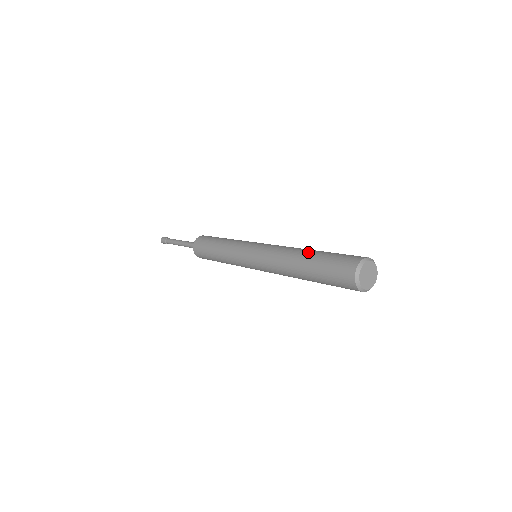
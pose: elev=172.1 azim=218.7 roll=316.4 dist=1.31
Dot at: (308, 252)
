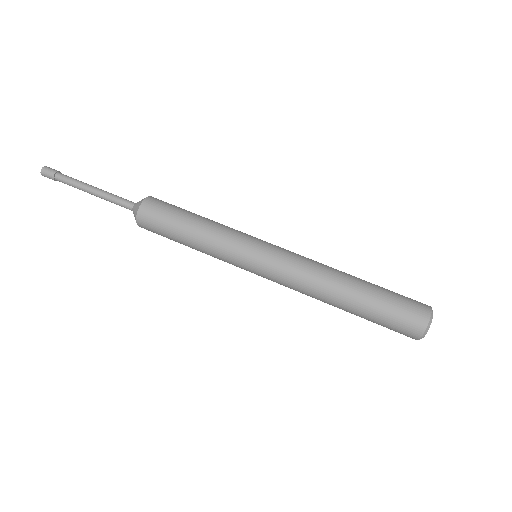
Dot at: (346, 309)
